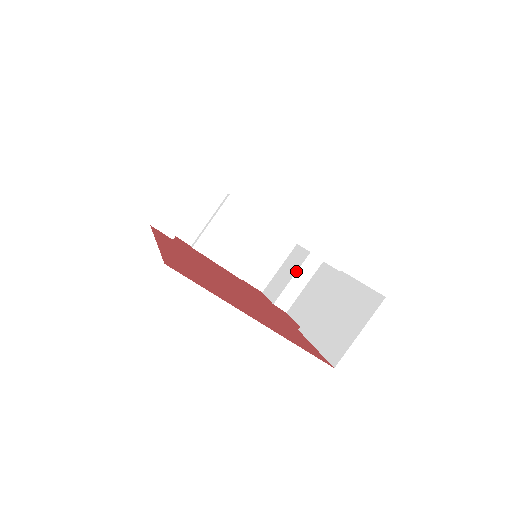
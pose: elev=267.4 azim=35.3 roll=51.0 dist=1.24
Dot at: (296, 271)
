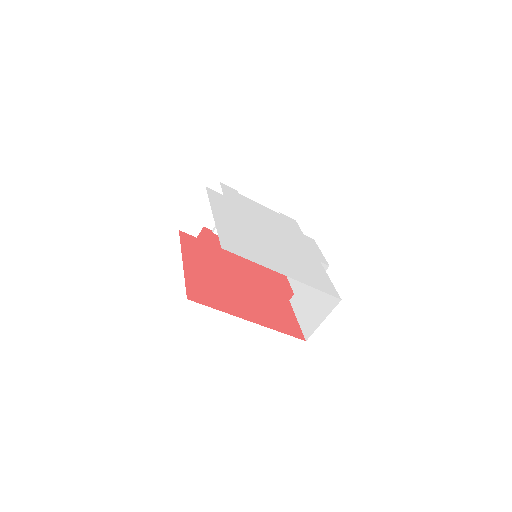
Dot at: occluded
